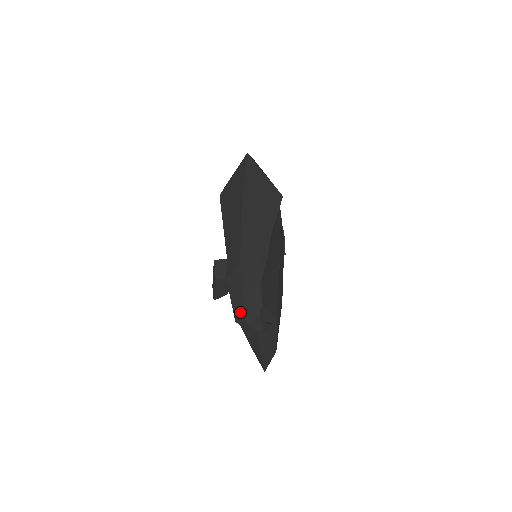
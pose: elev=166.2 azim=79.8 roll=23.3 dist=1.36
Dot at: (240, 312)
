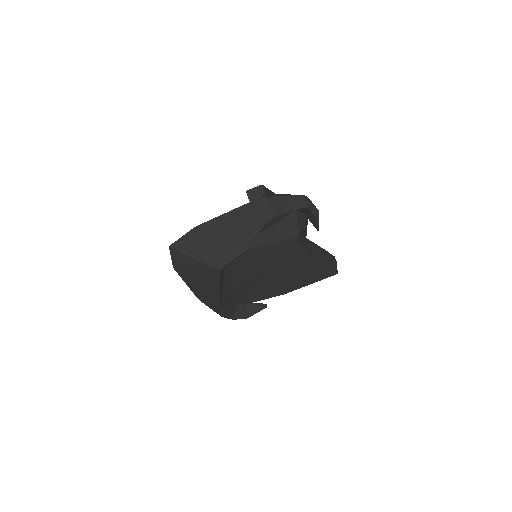
Dot at: occluded
